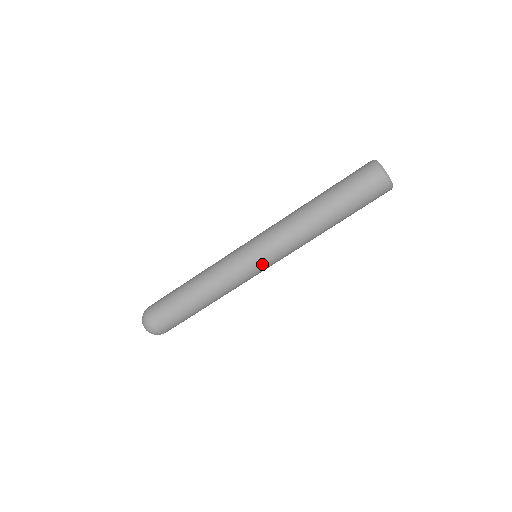
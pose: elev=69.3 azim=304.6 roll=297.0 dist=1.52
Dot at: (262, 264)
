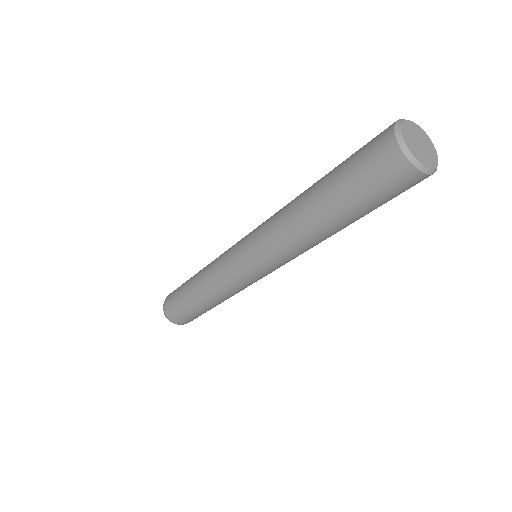
Dot at: (255, 272)
